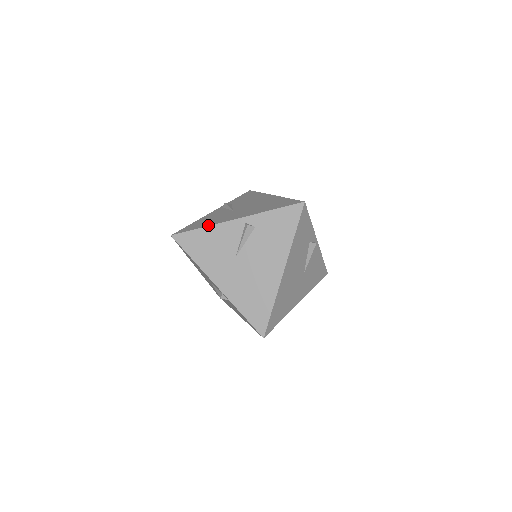
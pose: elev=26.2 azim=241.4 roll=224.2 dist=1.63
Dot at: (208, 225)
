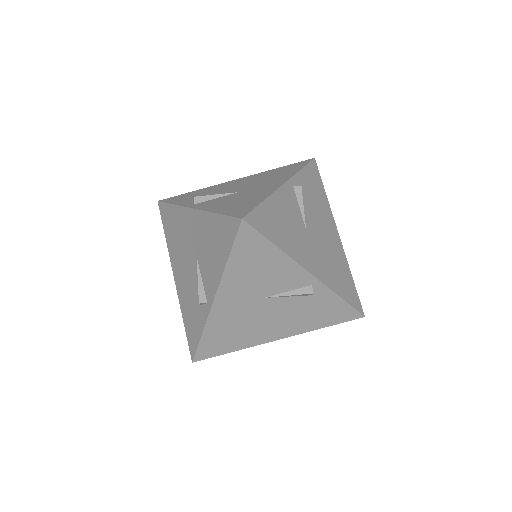
Dot at: (266, 196)
